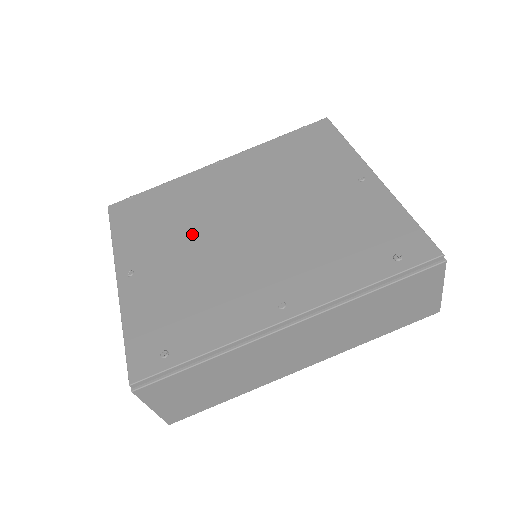
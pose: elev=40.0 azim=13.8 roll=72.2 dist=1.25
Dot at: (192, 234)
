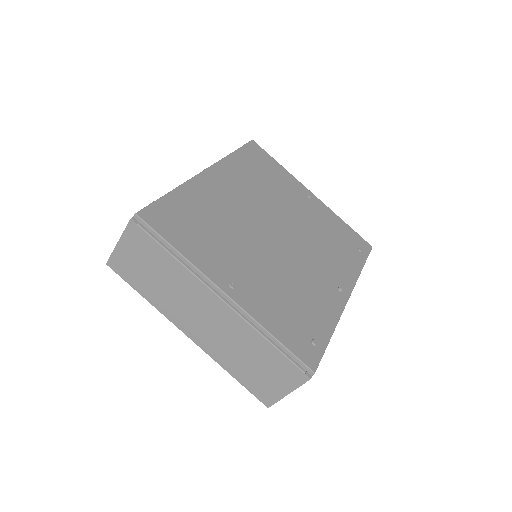
Dot at: (248, 242)
